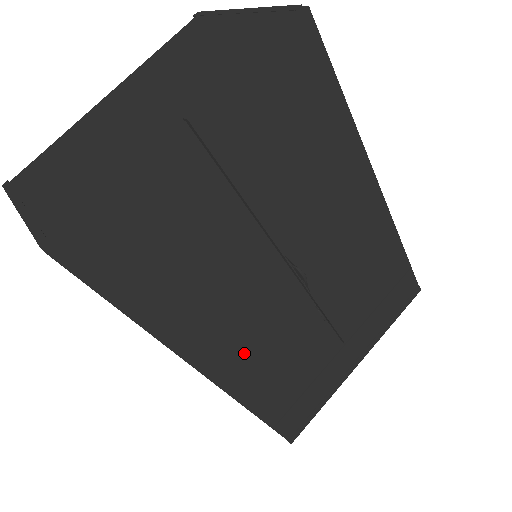
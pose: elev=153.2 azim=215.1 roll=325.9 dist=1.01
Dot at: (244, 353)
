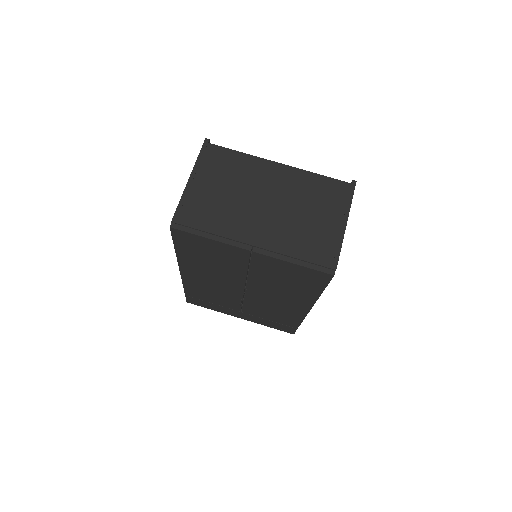
Dot at: (200, 281)
